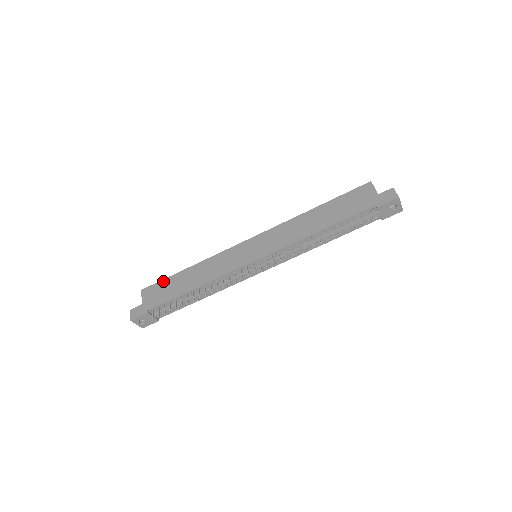
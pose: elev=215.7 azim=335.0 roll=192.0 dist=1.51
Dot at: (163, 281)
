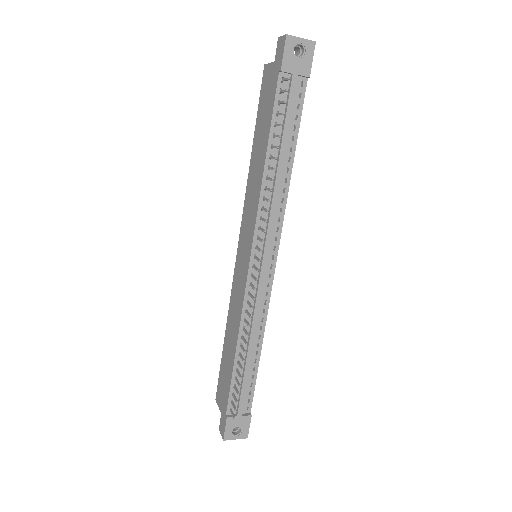
Dot at: (220, 372)
